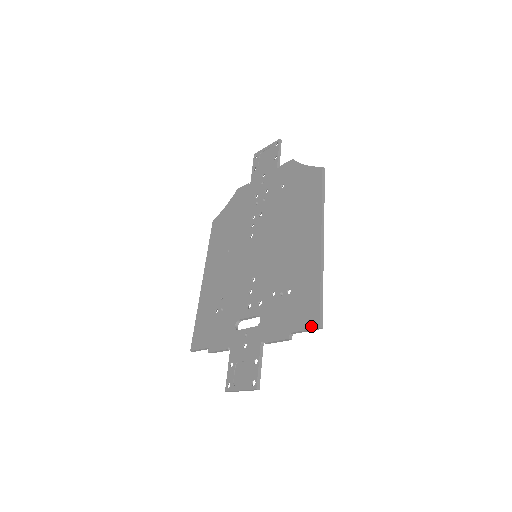
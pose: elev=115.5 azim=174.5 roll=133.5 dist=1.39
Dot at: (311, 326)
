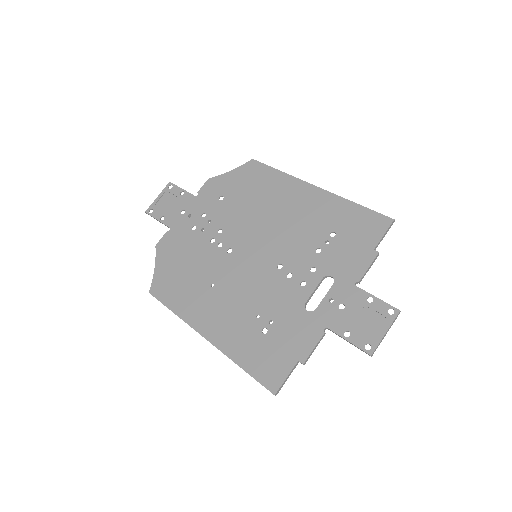
Dot at: (386, 226)
